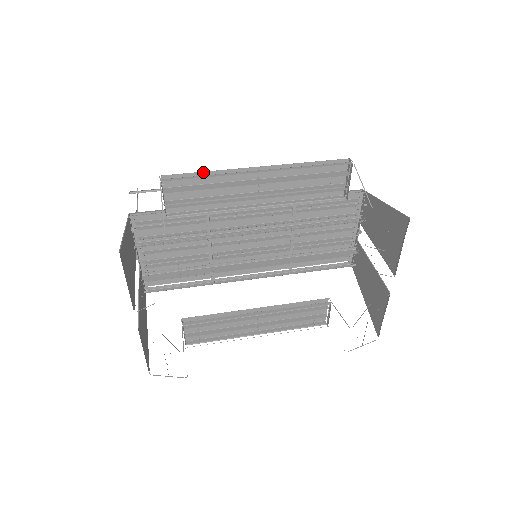
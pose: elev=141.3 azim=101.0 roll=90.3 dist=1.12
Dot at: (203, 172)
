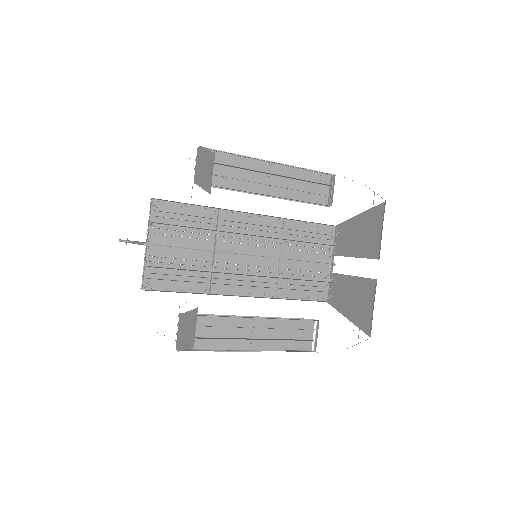
Dot at: (230, 155)
